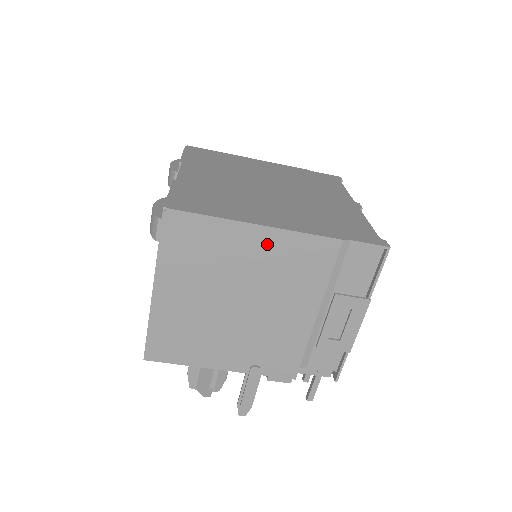
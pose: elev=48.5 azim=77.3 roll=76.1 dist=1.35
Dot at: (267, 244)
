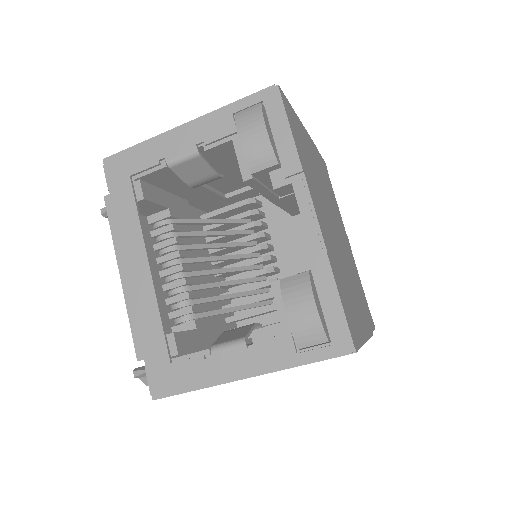
Dot at: occluded
